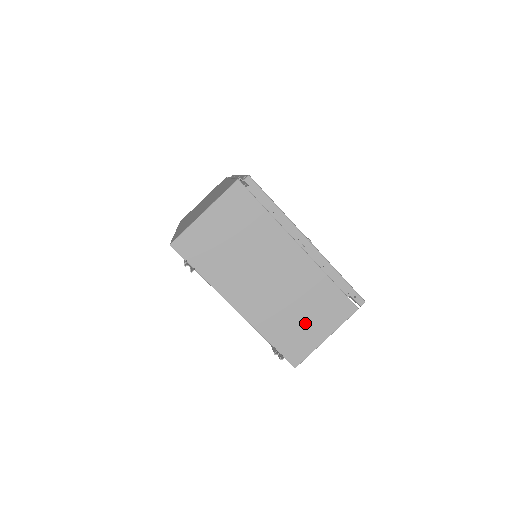
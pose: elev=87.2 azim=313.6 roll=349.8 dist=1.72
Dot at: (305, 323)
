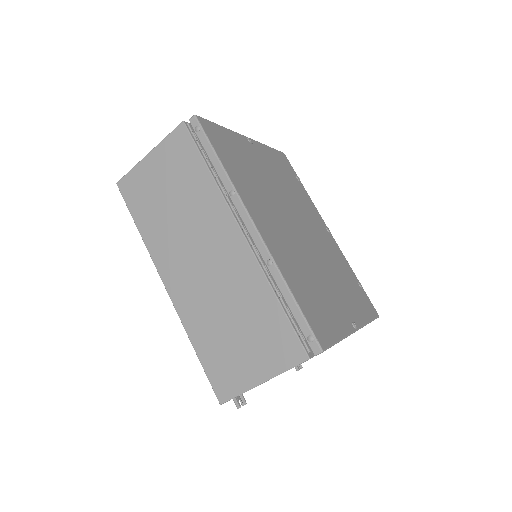
Dot at: occluded
